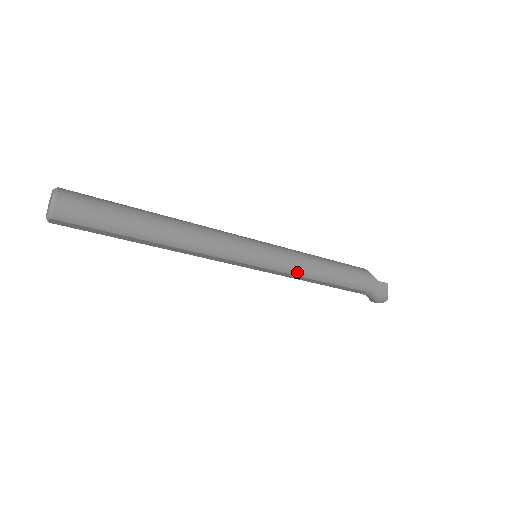
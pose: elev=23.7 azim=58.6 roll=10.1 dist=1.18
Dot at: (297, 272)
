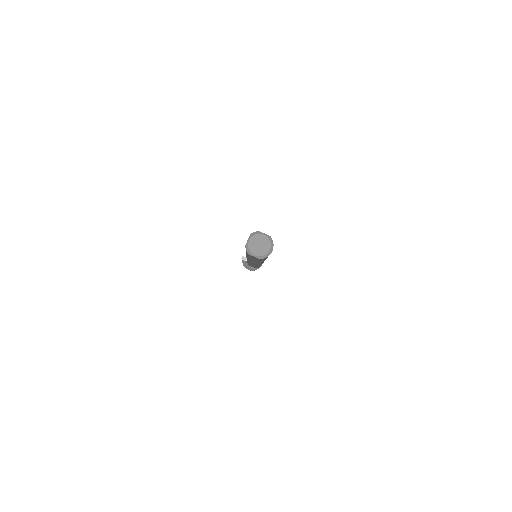
Dot at: occluded
